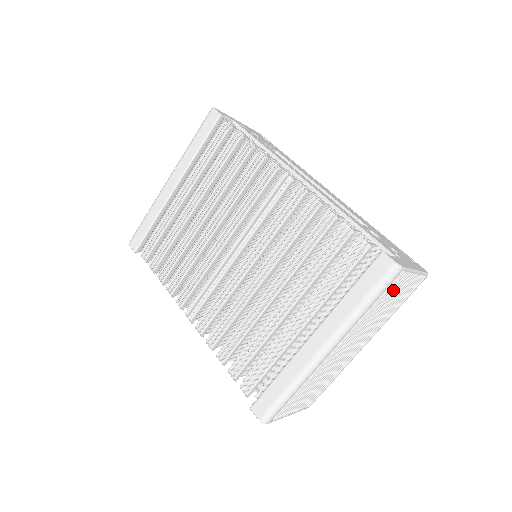
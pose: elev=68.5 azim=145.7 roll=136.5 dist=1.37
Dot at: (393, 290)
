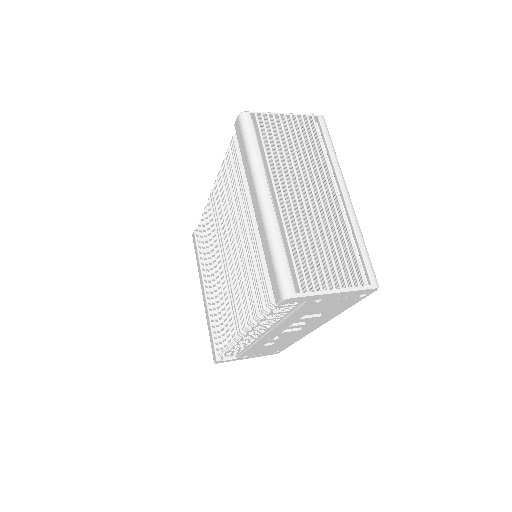
Dot at: (272, 131)
